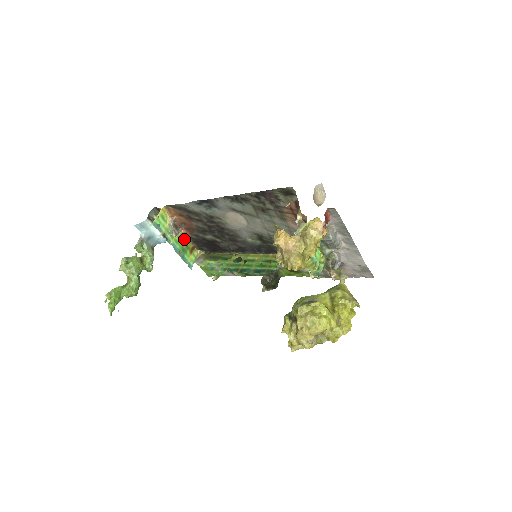
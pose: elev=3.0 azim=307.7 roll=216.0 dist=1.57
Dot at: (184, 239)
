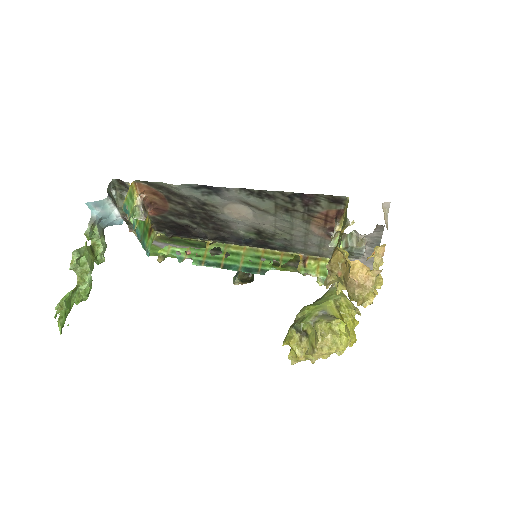
Dot at: (145, 220)
